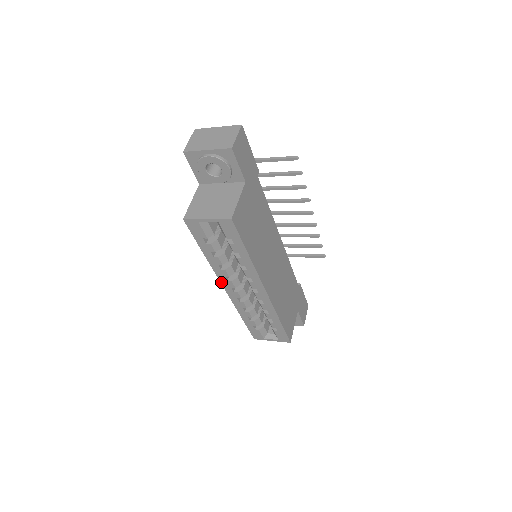
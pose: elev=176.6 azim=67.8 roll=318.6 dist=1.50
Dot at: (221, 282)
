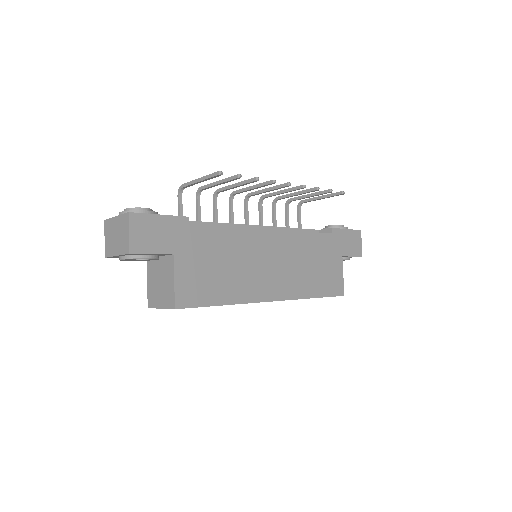
Dot at: occluded
